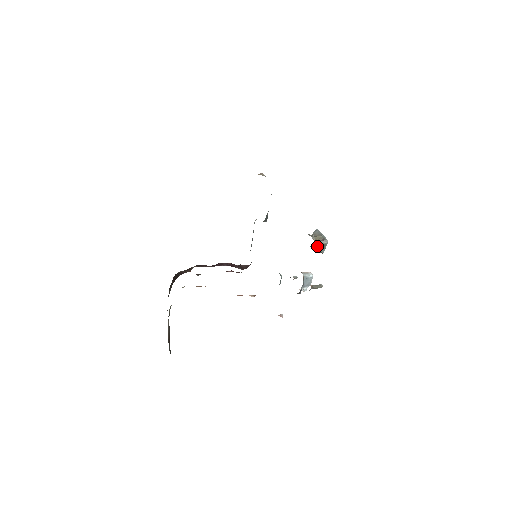
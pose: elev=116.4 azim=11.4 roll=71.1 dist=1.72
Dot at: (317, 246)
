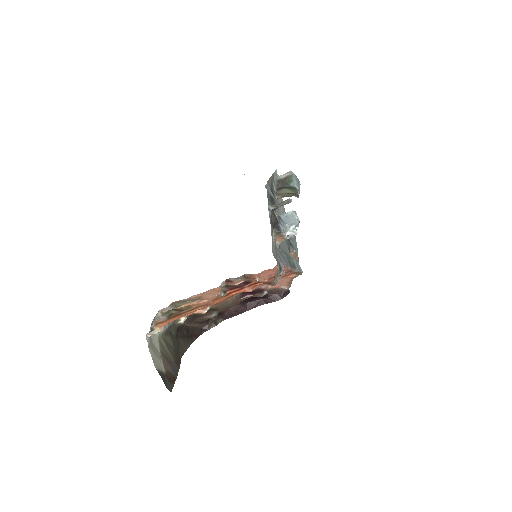
Dot at: (281, 182)
